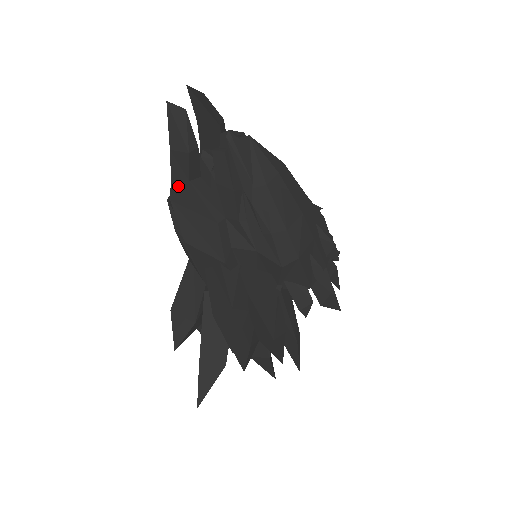
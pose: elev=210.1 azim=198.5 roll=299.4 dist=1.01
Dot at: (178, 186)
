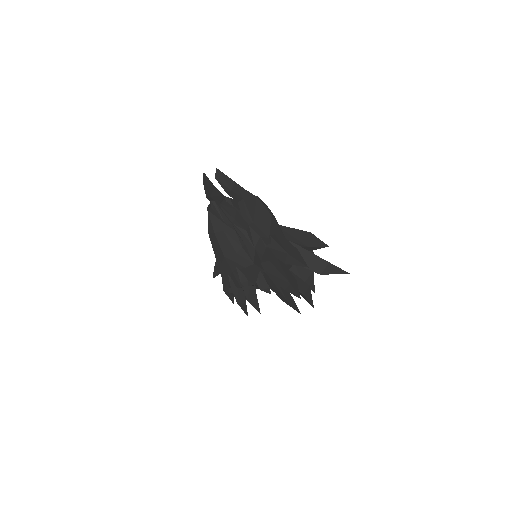
Dot at: occluded
